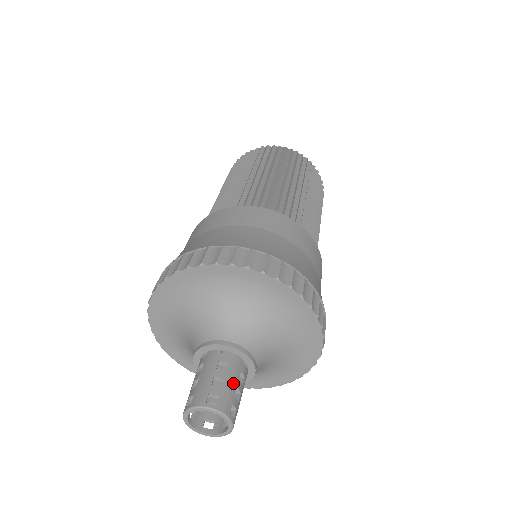
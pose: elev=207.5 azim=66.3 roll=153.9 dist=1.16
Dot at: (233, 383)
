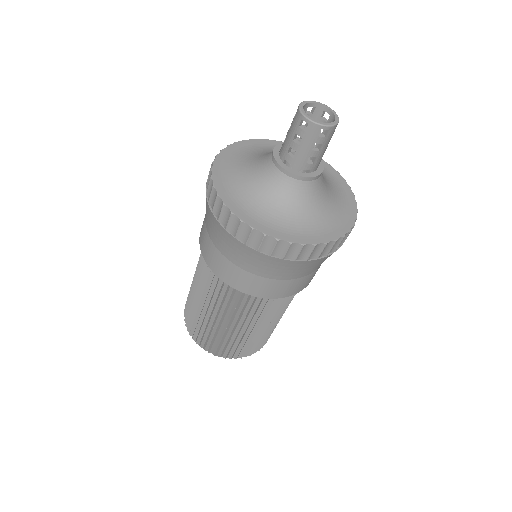
Dot at: occluded
